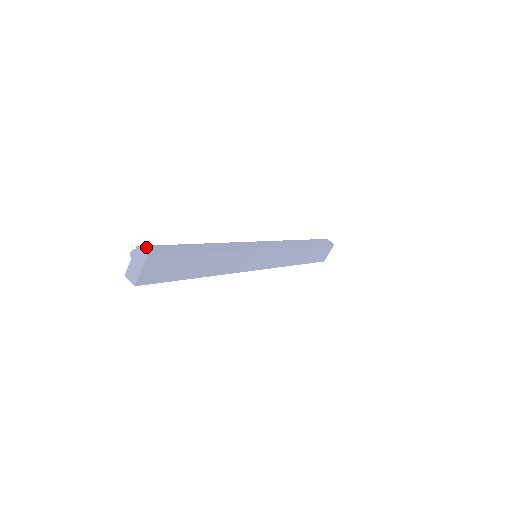
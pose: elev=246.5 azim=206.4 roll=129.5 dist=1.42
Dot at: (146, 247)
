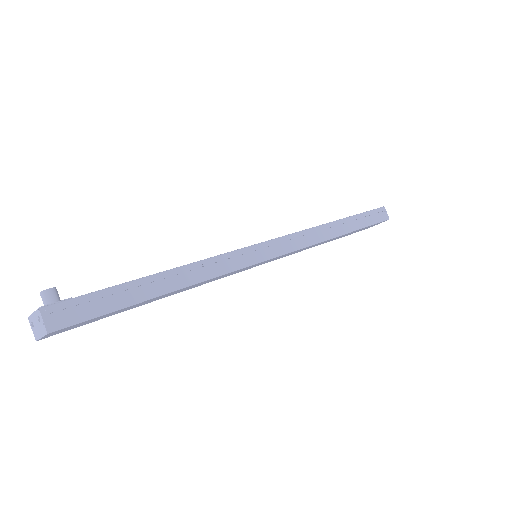
Dot at: (54, 309)
